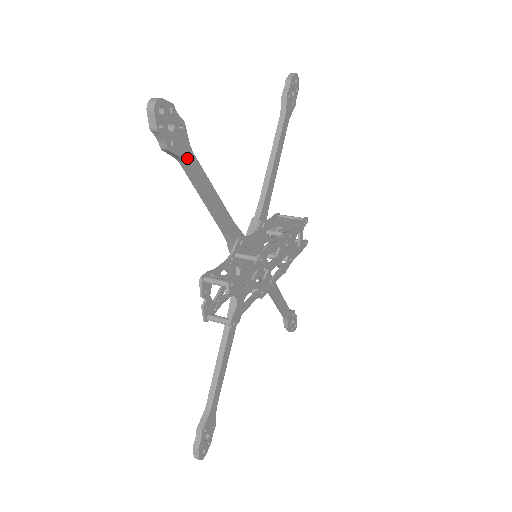
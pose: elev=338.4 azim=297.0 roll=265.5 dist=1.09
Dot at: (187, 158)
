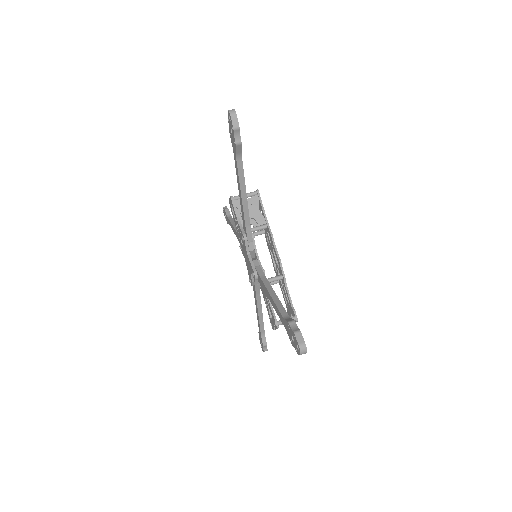
Dot at: occluded
